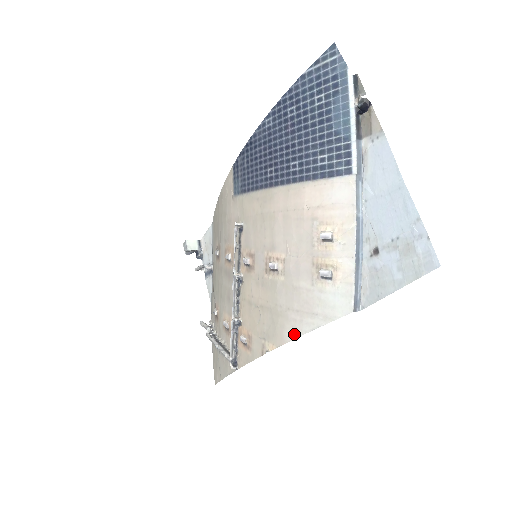
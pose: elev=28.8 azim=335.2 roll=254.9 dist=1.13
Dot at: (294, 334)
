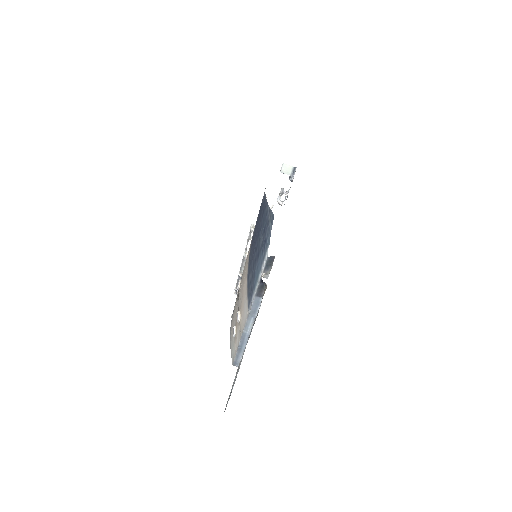
Dot at: occluded
